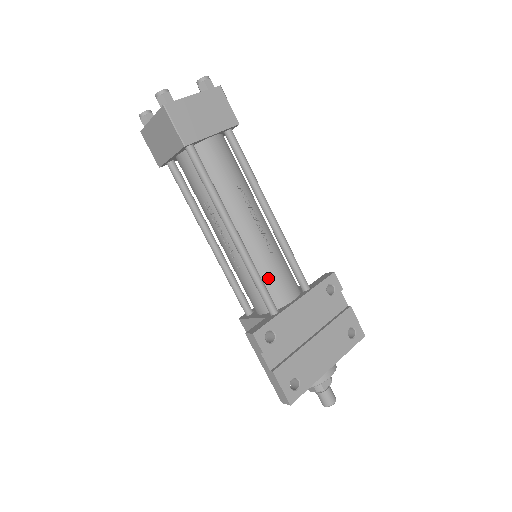
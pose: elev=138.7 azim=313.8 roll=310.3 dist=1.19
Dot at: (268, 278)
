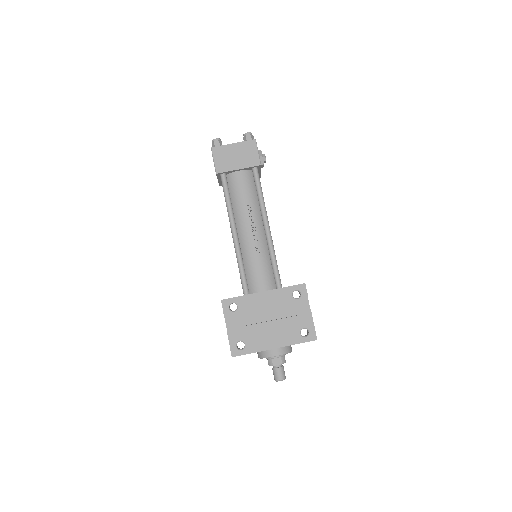
Dot at: (250, 270)
